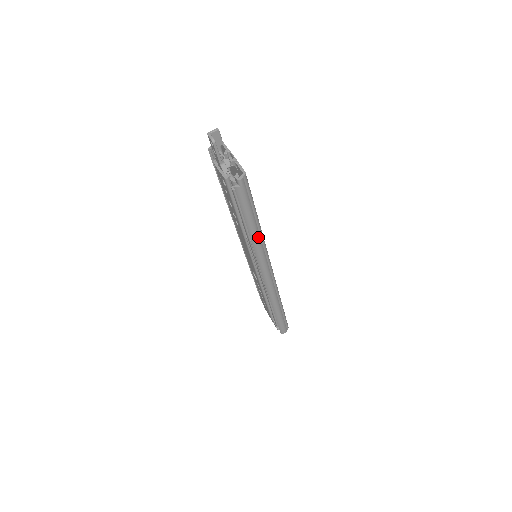
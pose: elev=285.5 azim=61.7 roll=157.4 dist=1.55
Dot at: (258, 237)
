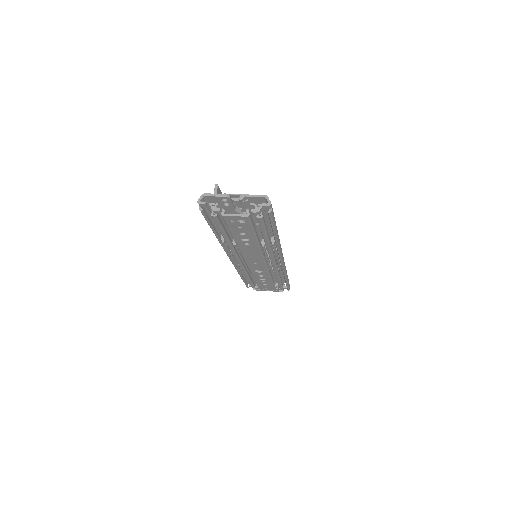
Dot at: (278, 236)
